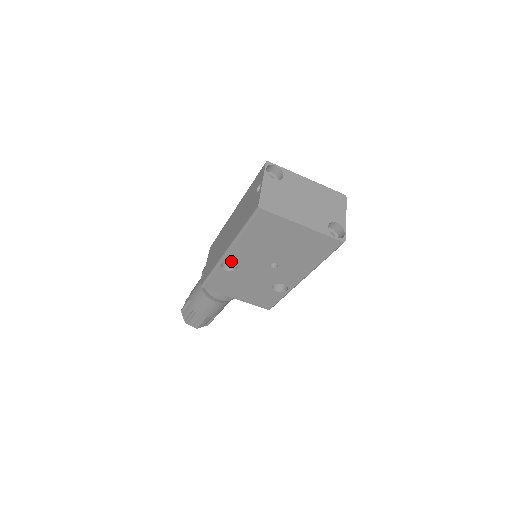
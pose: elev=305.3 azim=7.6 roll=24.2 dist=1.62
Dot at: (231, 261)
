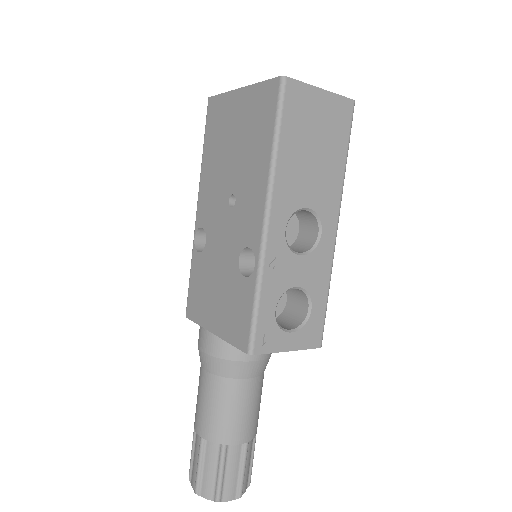
Dot at: (201, 225)
